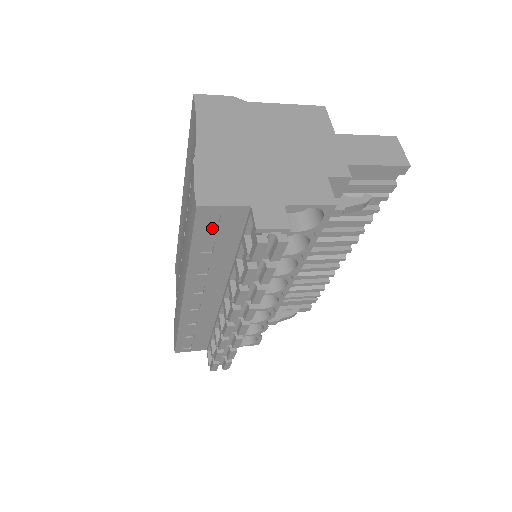
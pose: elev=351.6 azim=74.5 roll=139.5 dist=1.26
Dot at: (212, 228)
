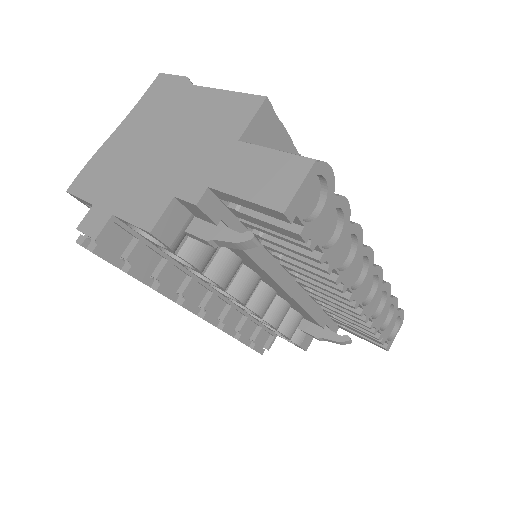
Dot at: occluded
